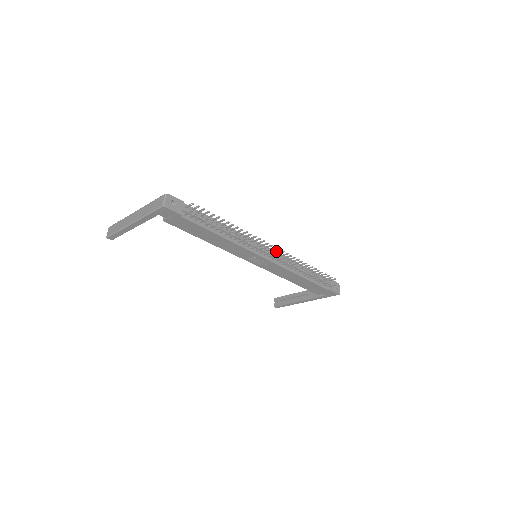
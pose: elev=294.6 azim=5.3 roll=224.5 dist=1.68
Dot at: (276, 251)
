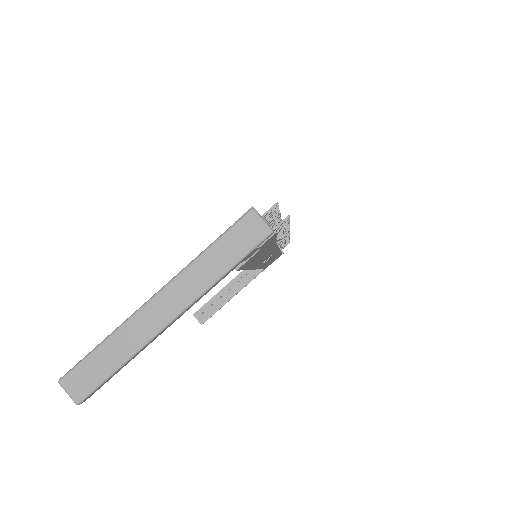
Dot at: occluded
